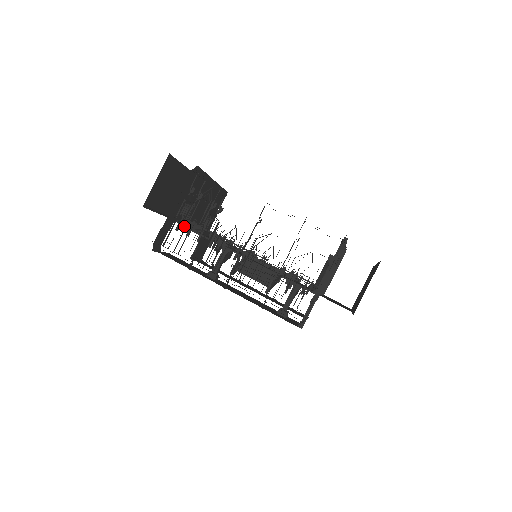
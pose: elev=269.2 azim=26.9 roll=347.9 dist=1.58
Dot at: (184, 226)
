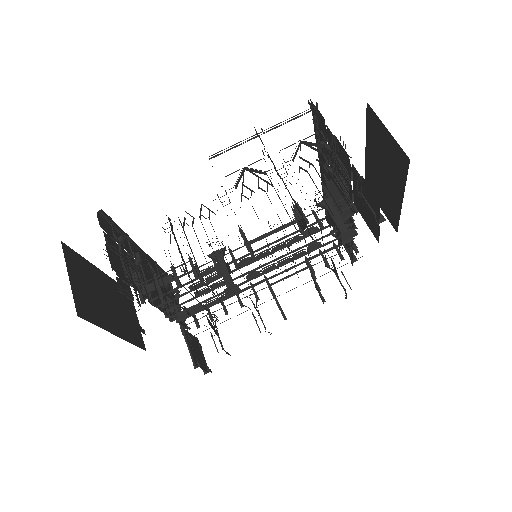
Dot at: (148, 291)
